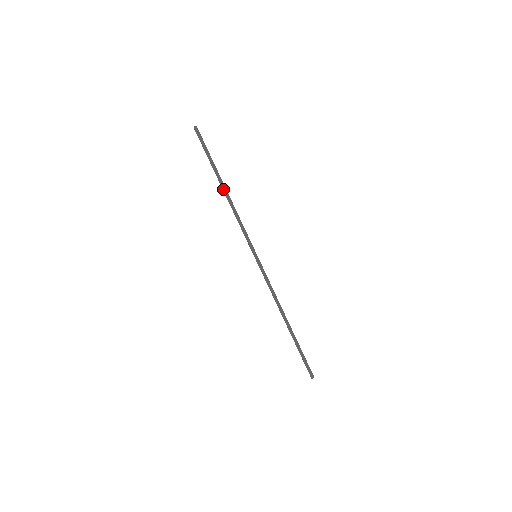
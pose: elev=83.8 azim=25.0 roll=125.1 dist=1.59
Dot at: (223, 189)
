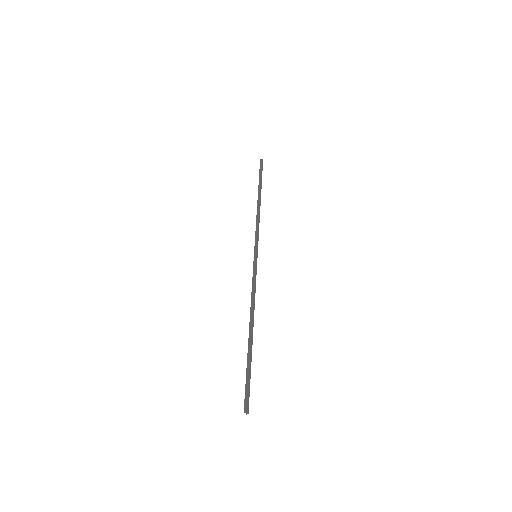
Dot at: (258, 199)
